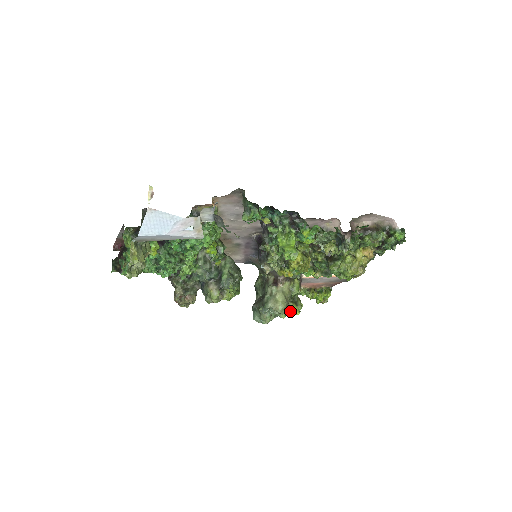
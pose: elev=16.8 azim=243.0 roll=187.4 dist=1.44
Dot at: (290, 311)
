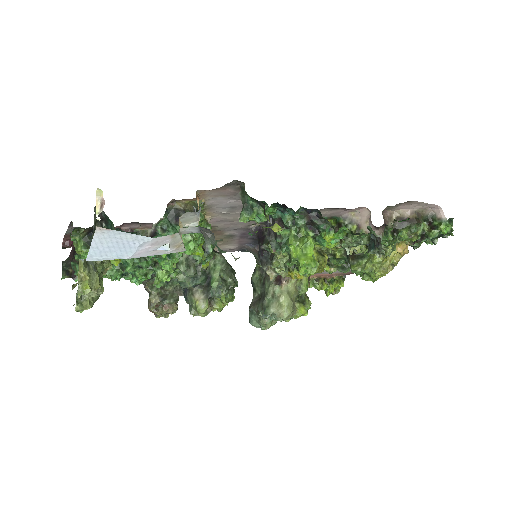
Dot at: (296, 314)
